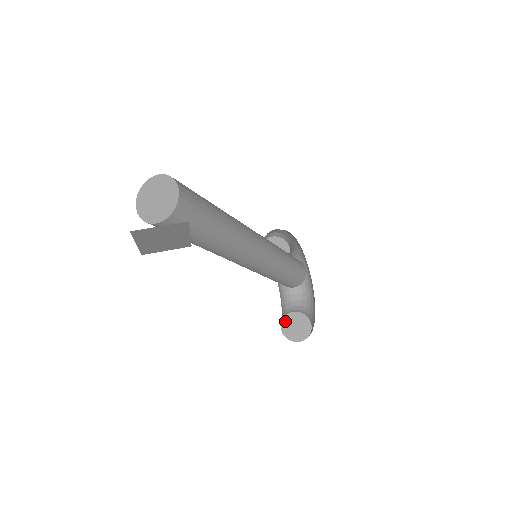
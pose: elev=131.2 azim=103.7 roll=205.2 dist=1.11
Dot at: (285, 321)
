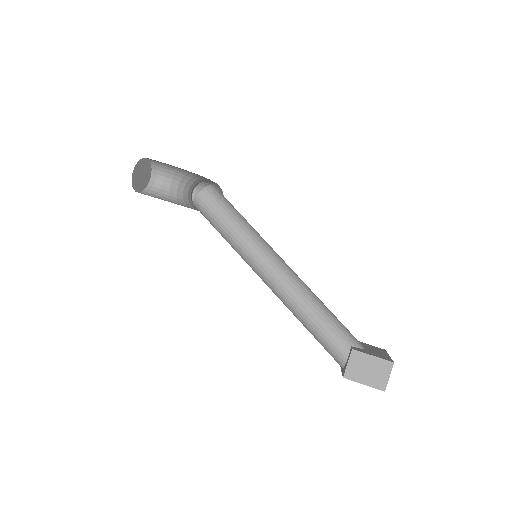
Dot at: occluded
